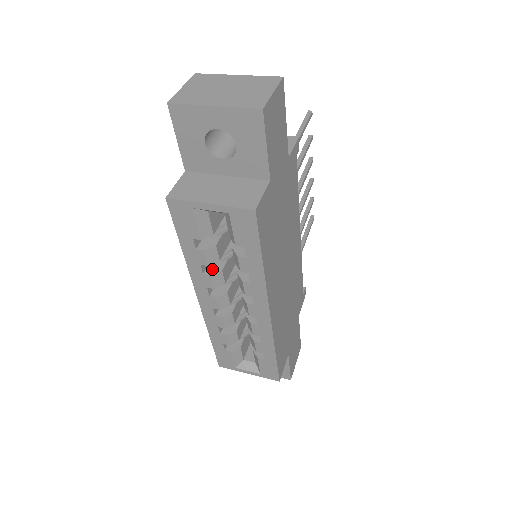
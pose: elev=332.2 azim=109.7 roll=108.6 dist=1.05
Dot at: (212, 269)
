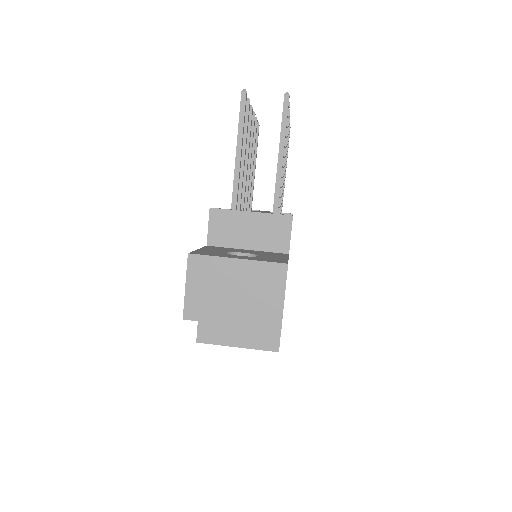
Dot at: occluded
